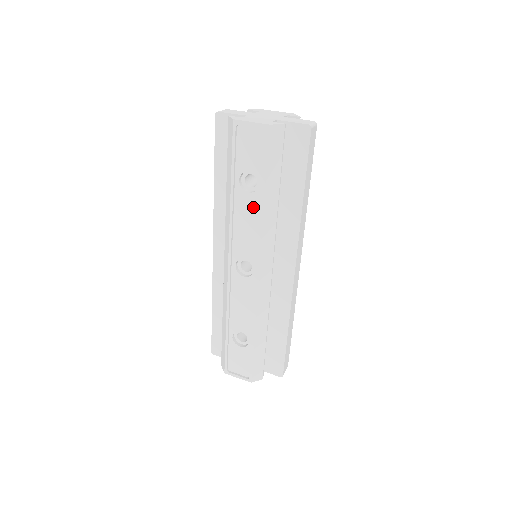
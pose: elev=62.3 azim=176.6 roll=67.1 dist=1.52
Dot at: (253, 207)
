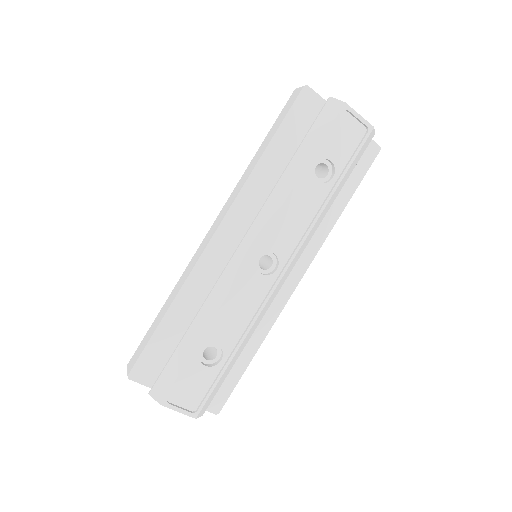
Dot at: (314, 198)
